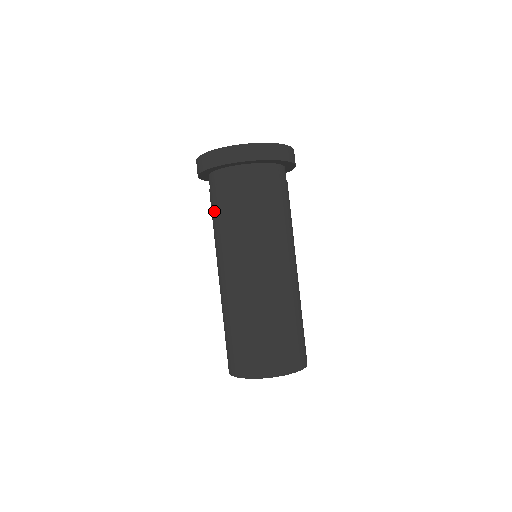
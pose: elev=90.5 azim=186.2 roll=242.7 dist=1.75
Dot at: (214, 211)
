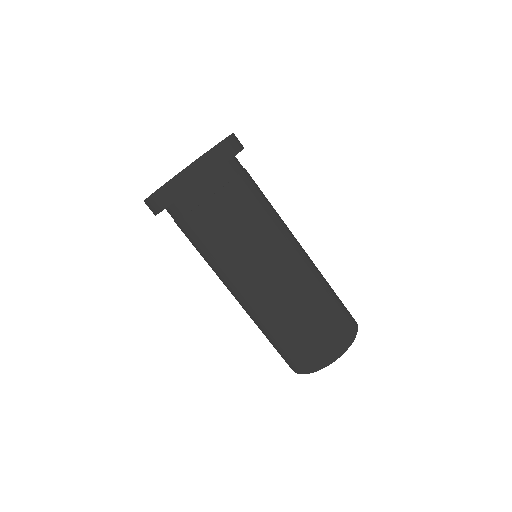
Dot at: (194, 242)
